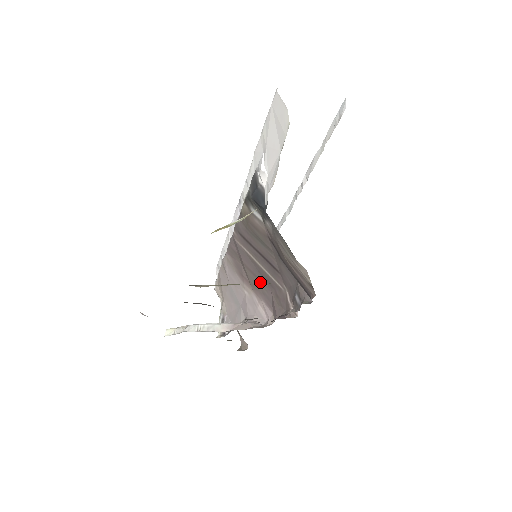
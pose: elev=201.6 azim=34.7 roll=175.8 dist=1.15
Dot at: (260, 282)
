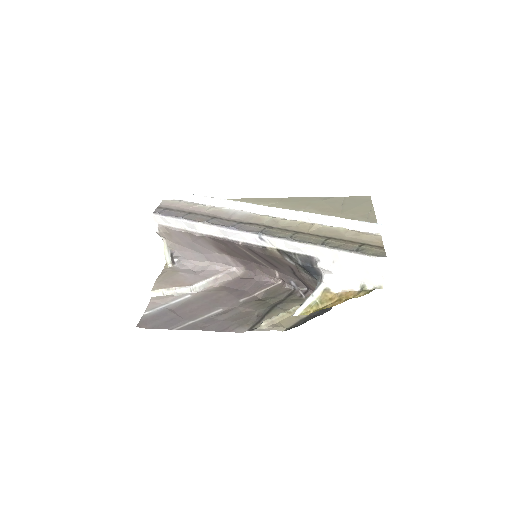
Dot at: (244, 258)
